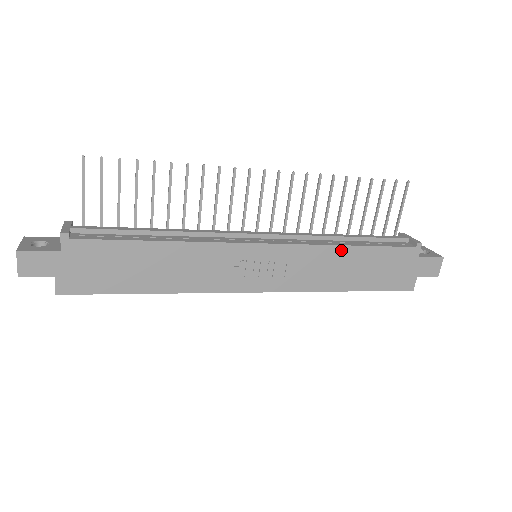
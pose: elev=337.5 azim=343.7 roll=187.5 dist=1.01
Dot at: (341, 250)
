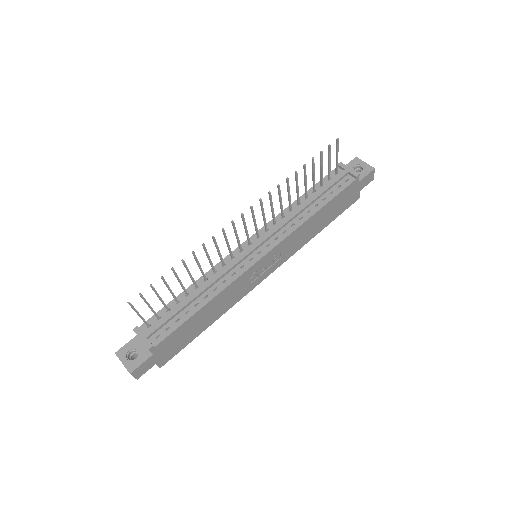
Dot at: (310, 220)
